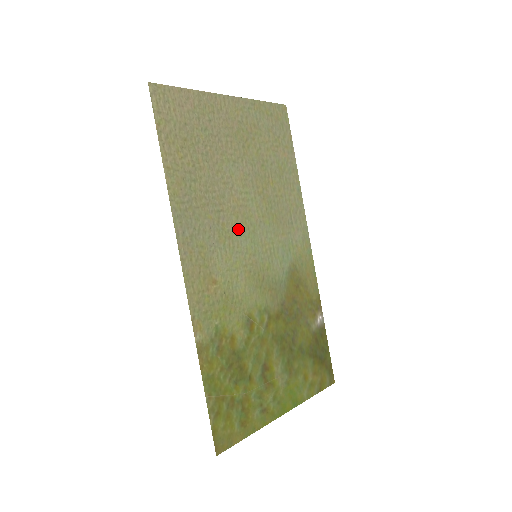
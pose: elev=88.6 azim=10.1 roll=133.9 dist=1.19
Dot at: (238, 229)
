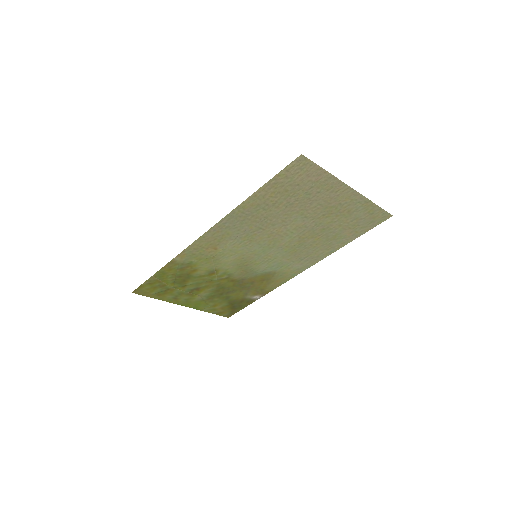
Dot at: (262, 241)
